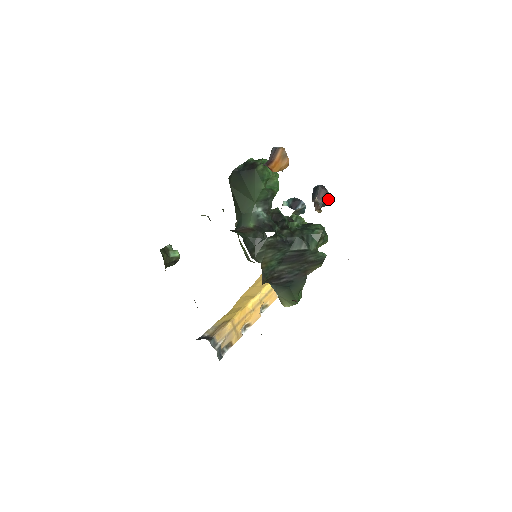
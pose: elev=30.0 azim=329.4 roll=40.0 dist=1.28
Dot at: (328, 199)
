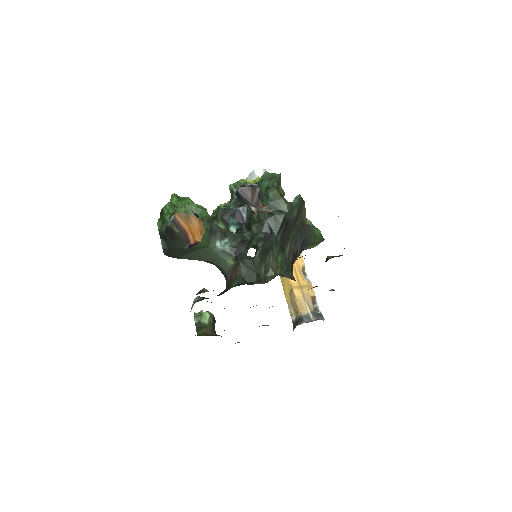
Dot at: (257, 189)
